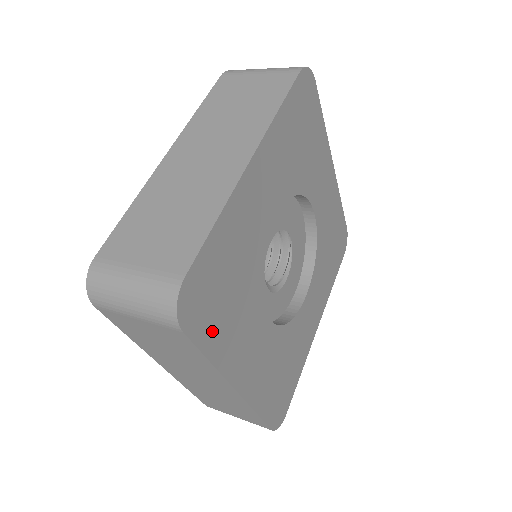
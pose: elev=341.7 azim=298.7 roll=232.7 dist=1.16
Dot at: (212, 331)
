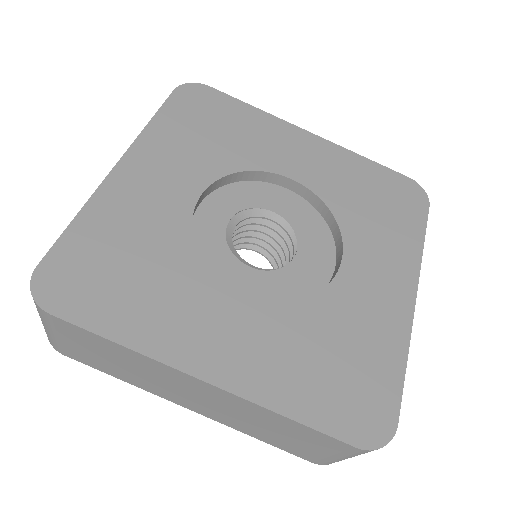
Dot at: (177, 117)
